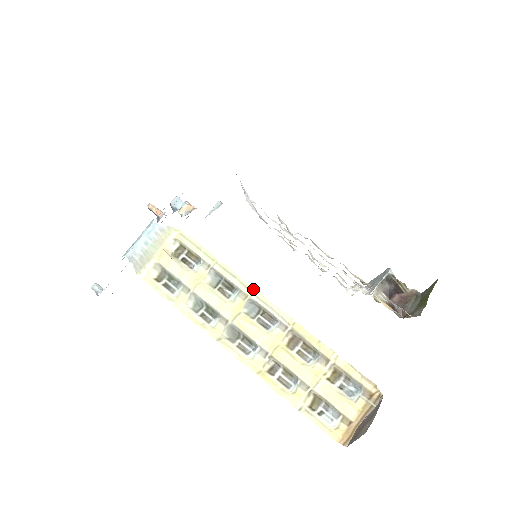
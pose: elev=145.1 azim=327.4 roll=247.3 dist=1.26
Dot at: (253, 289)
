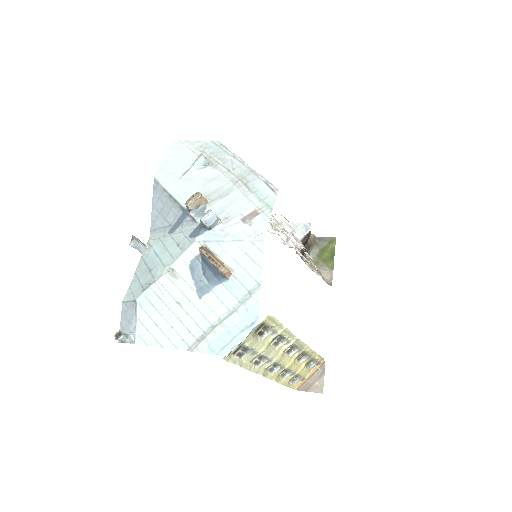
Dot at: occluded
